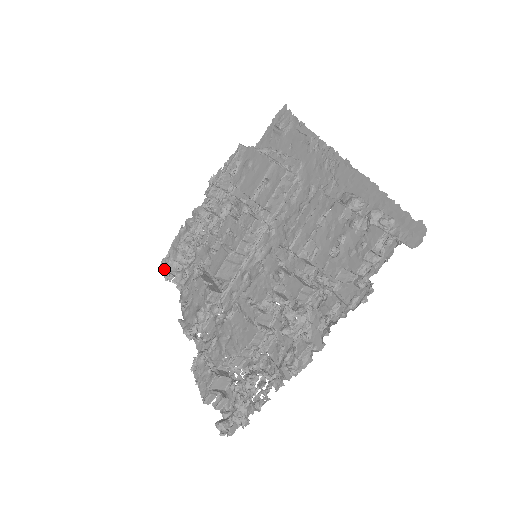
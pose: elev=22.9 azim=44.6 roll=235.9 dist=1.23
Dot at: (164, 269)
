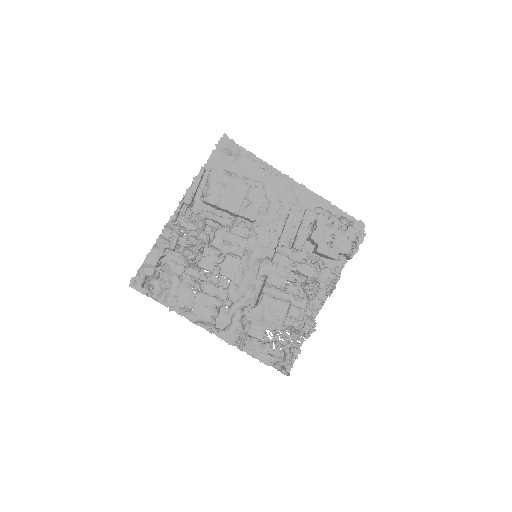
Dot at: (140, 287)
